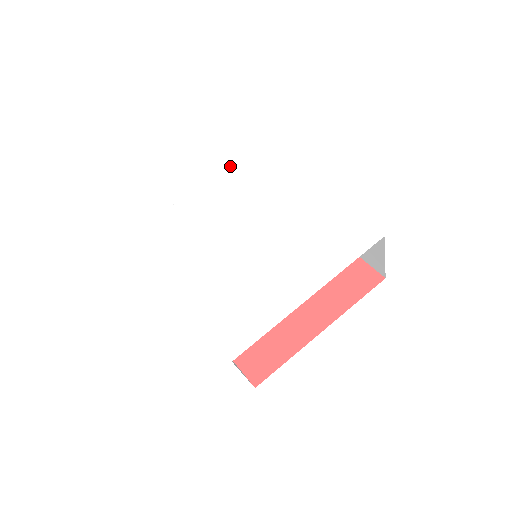
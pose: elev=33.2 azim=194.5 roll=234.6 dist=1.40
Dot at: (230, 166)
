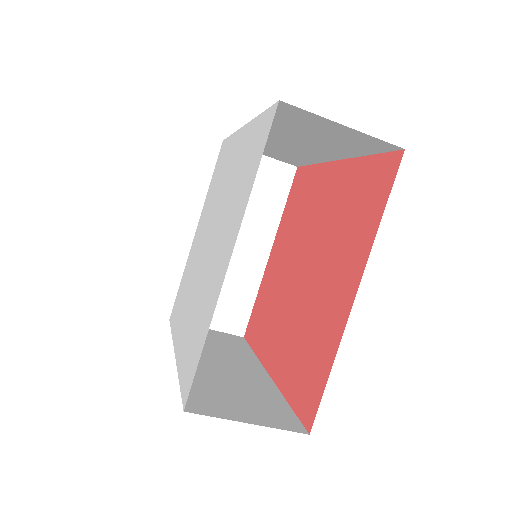
Dot at: (209, 186)
